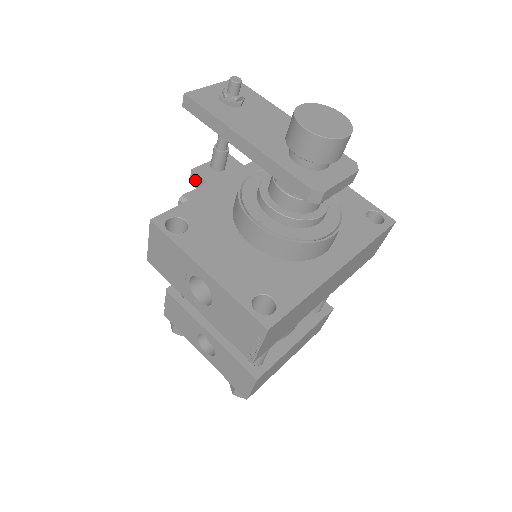
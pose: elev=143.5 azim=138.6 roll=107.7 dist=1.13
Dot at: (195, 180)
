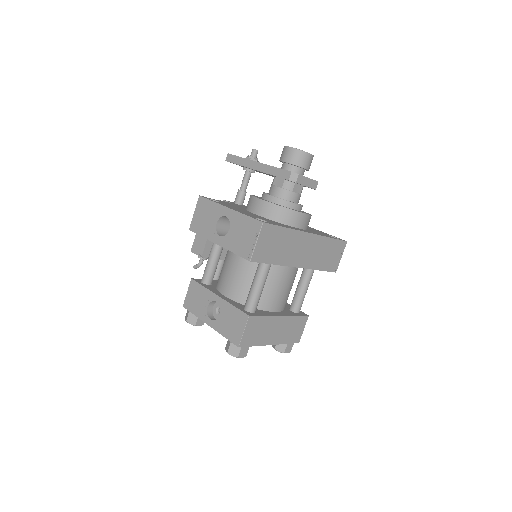
Dot at: occluded
